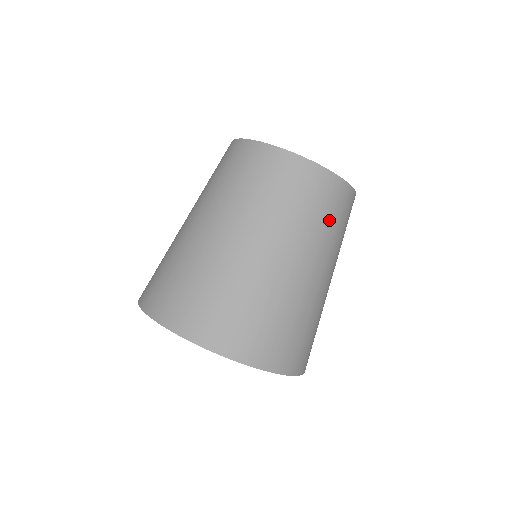
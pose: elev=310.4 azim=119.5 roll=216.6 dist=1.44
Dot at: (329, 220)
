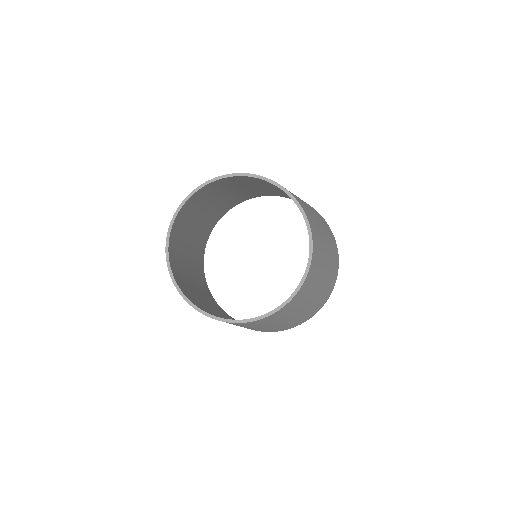
Dot at: (320, 255)
